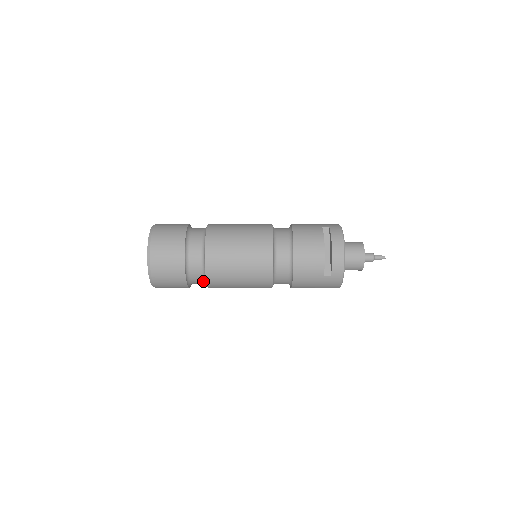
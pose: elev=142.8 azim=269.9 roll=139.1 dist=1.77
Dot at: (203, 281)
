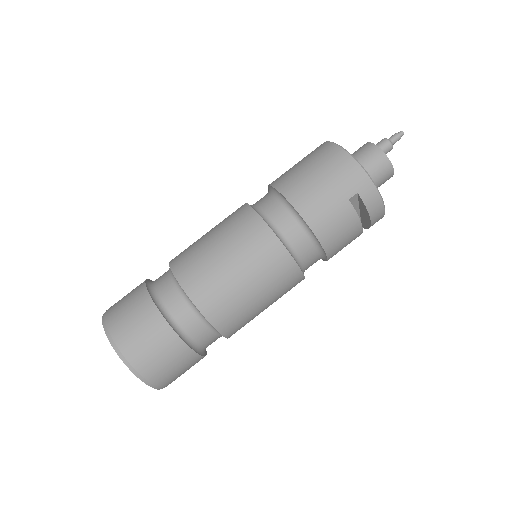
Dot at: occluded
